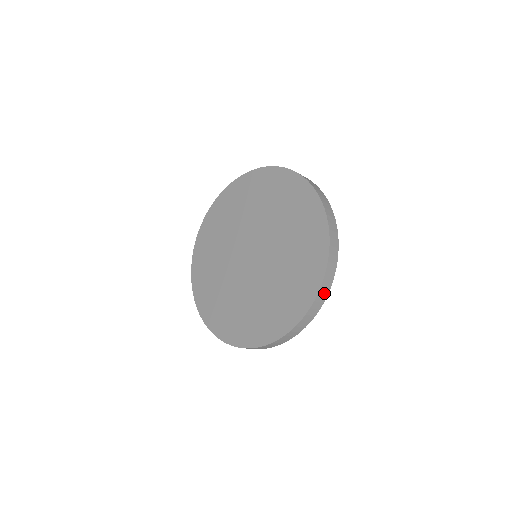
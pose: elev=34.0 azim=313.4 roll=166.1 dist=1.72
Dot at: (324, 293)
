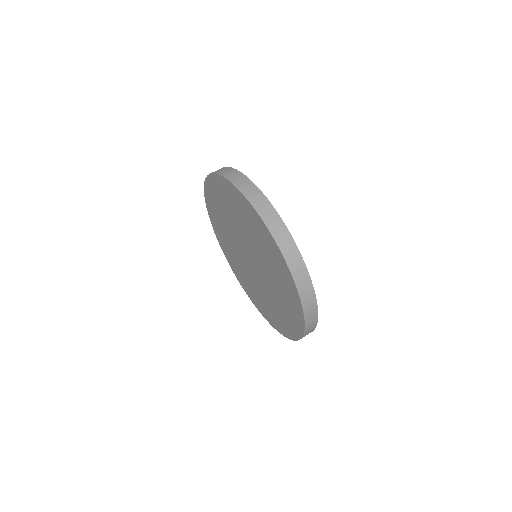
Dot at: (299, 266)
